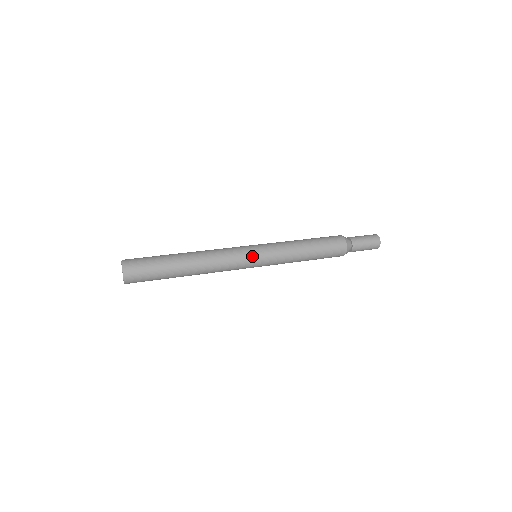
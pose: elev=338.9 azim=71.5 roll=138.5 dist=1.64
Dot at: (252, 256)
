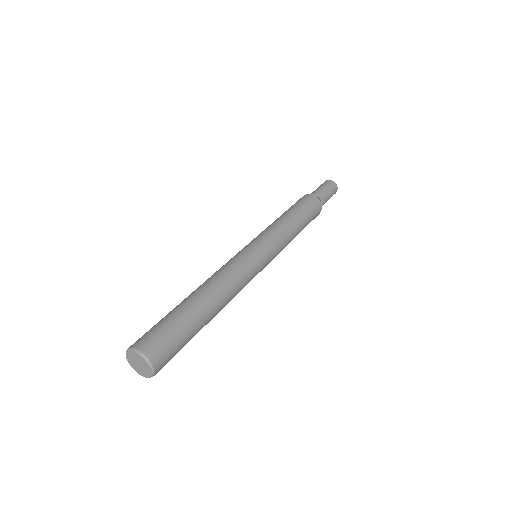
Dot at: (263, 262)
